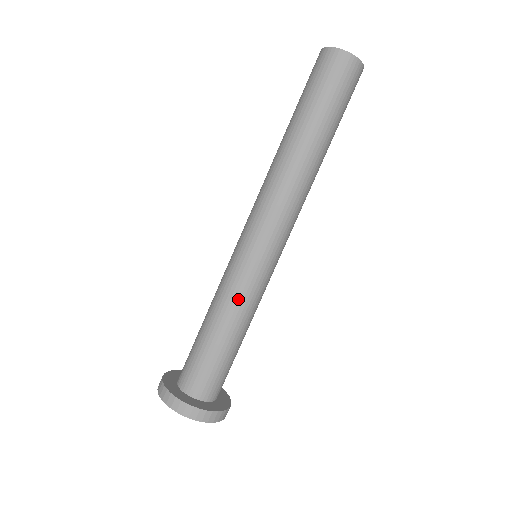
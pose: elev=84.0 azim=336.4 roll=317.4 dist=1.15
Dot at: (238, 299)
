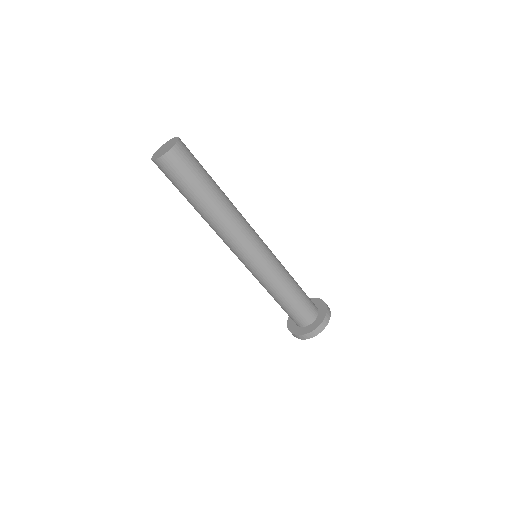
Dot at: (279, 278)
